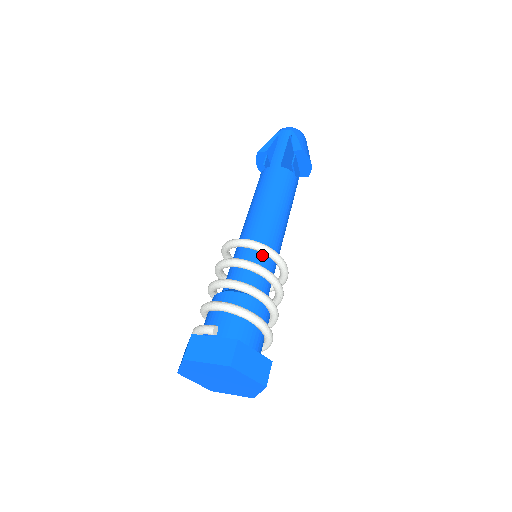
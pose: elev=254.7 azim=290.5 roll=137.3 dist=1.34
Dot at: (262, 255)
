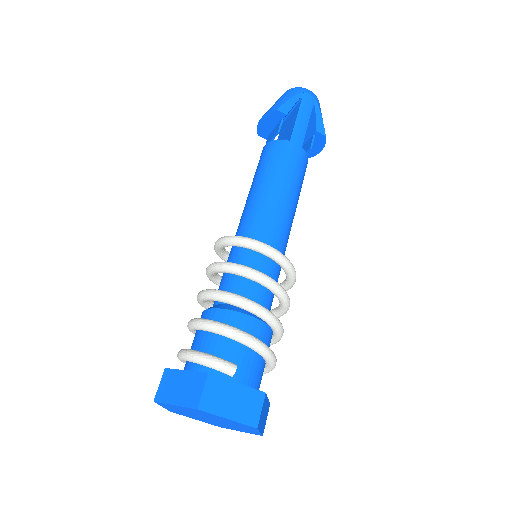
Dot at: (277, 267)
